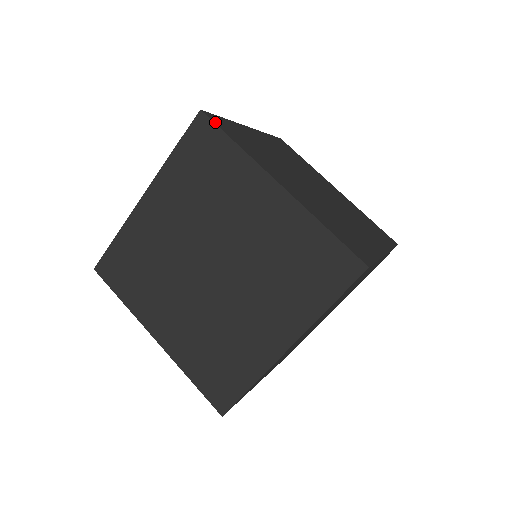
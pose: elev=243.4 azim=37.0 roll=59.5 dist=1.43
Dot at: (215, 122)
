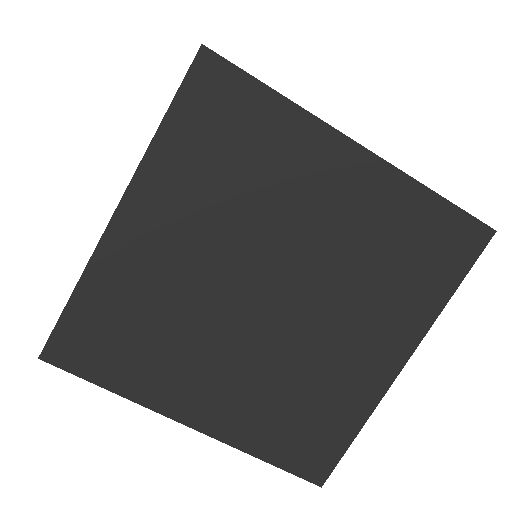
Dot at: occluded
